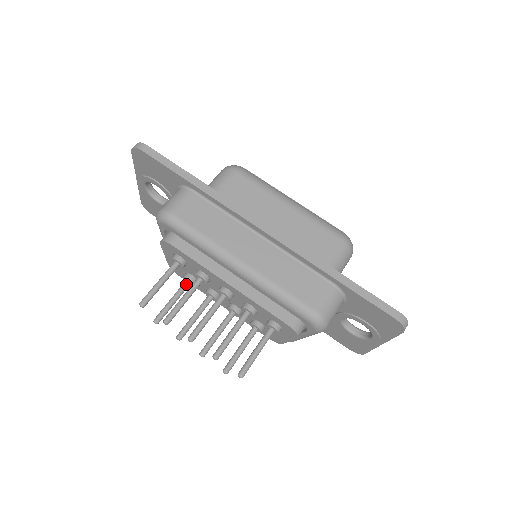
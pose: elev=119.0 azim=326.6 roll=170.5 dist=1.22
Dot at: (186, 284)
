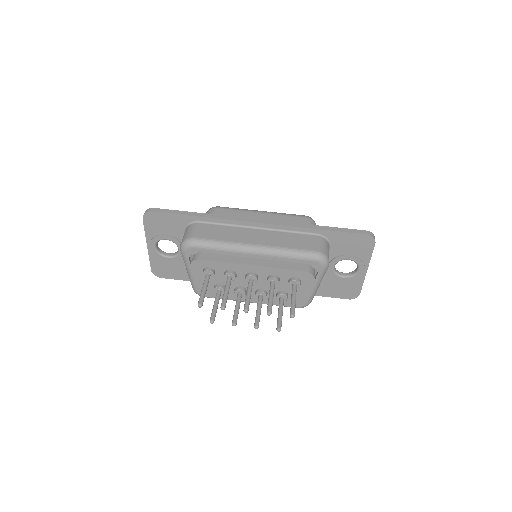
Dot at: (219, 292)
